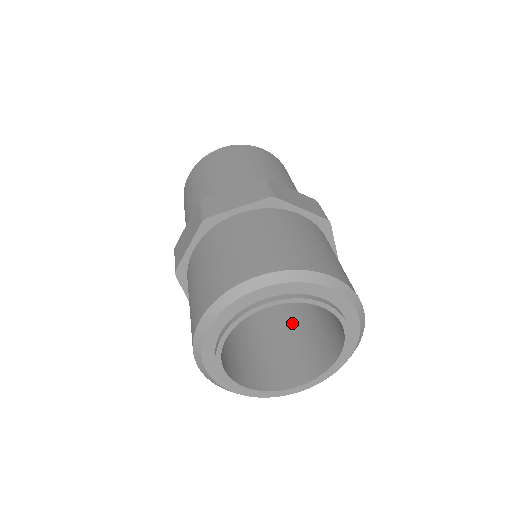
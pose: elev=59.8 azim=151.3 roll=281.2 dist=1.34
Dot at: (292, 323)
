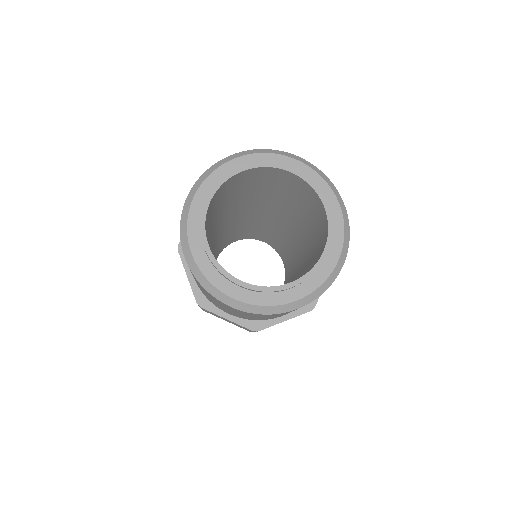
Dot at: (310, 252)
